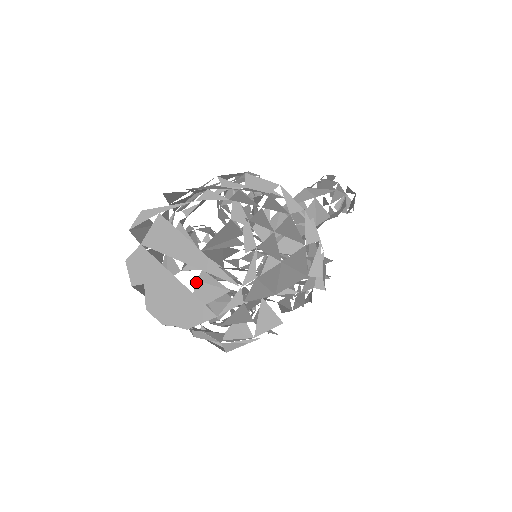
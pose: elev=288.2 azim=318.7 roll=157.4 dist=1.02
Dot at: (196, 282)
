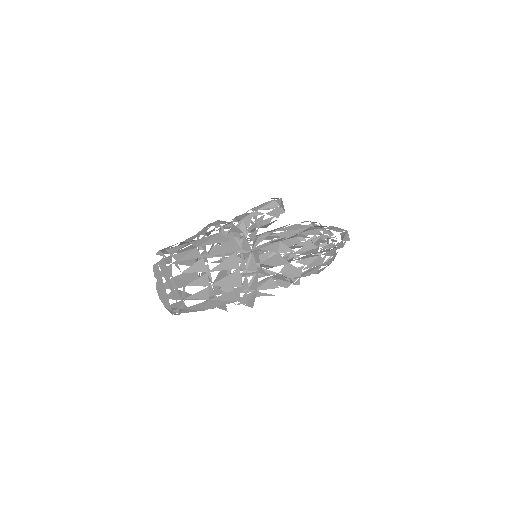
Dot at: occluded
